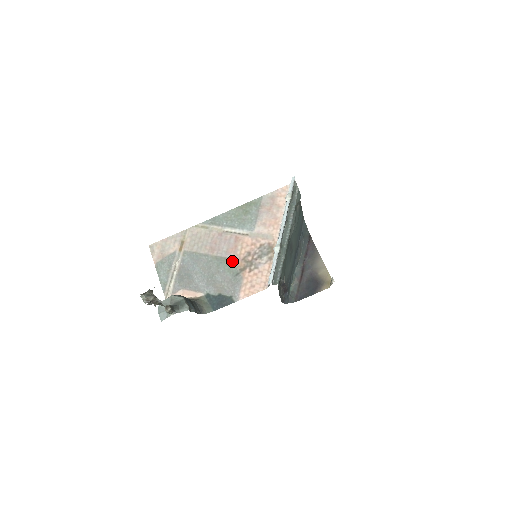
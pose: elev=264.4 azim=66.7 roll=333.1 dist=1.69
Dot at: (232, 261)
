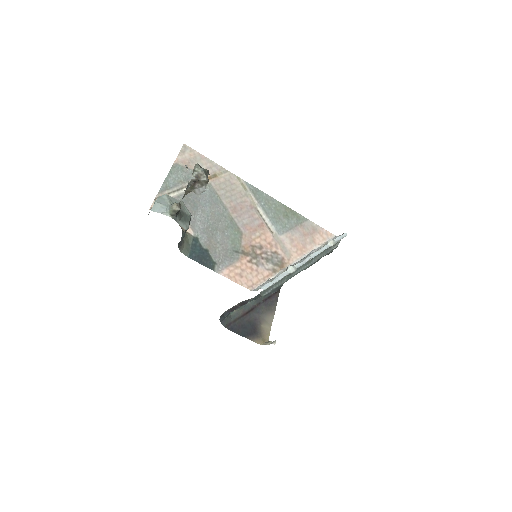
Dot at: (242, 237)
